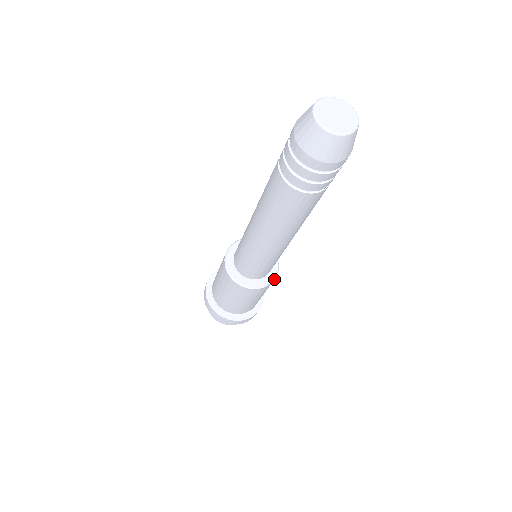
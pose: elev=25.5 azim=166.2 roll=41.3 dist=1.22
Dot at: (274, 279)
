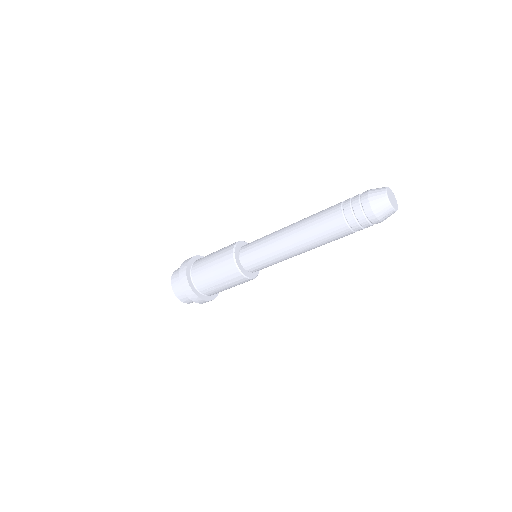
Dot at: (251, 279)
